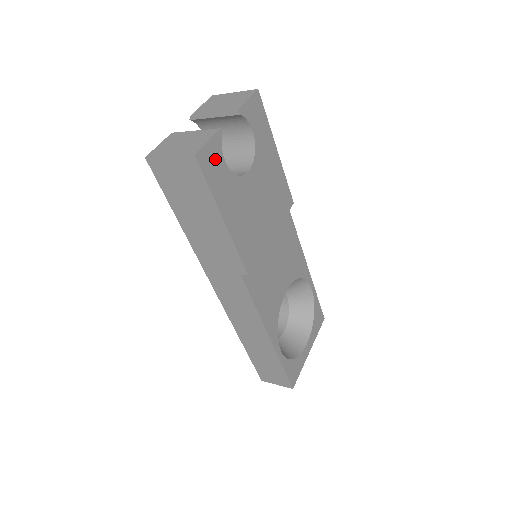
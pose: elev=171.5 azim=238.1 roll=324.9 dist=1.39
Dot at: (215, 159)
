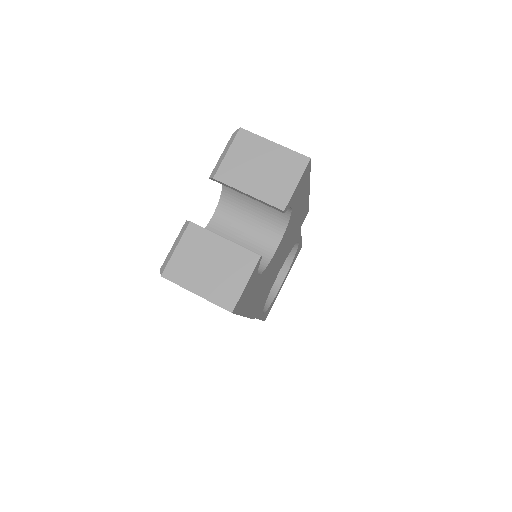
Dot at: (249, 287)
